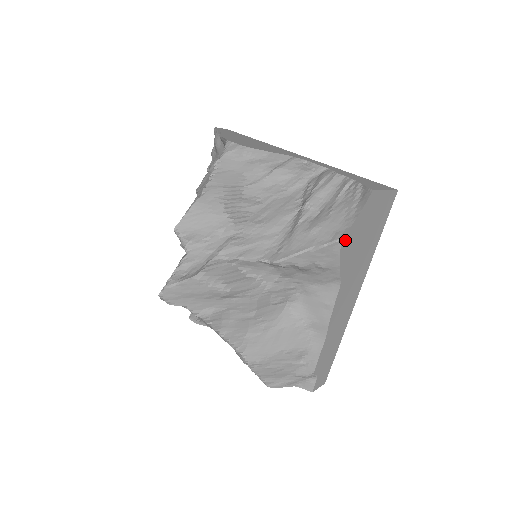
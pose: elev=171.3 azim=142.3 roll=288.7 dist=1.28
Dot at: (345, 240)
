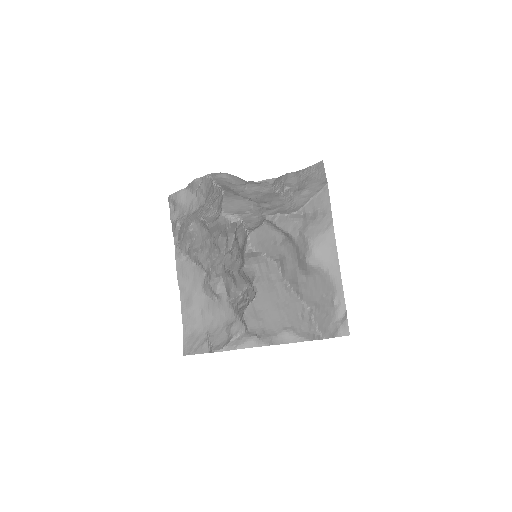
Dot at: occluded
